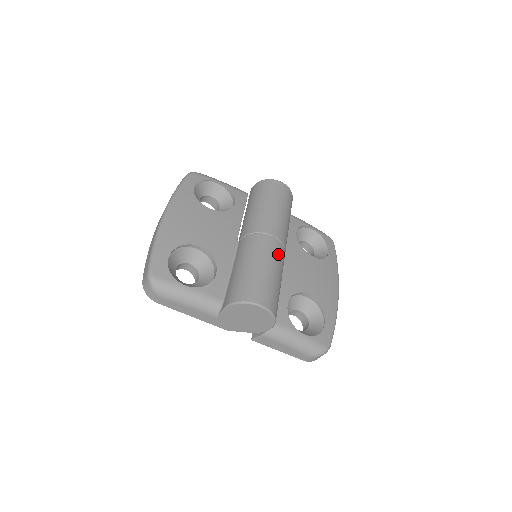
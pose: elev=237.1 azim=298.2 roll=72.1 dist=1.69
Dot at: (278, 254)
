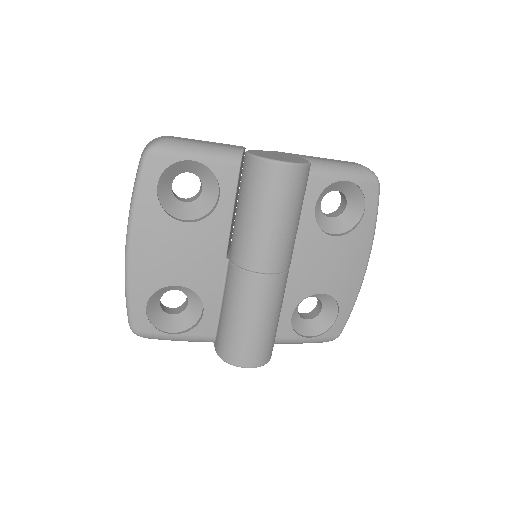
Dot at: (274, 295)
